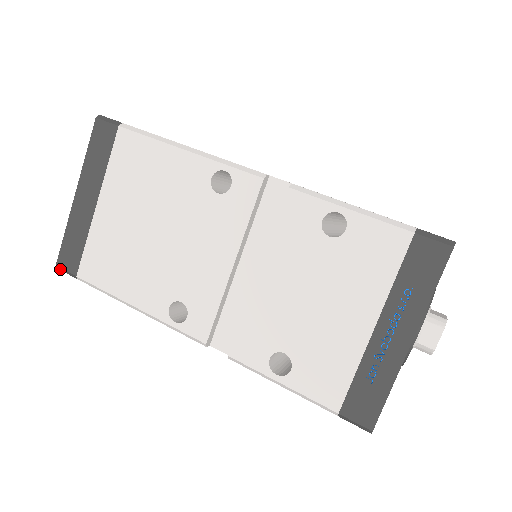
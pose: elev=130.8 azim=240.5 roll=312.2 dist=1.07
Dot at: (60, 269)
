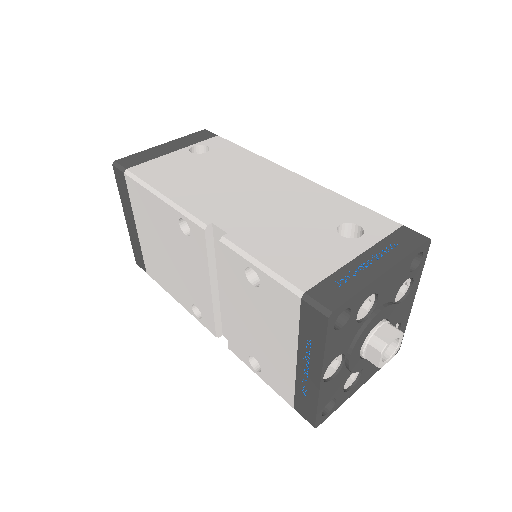
Dot at: (139, 265)
